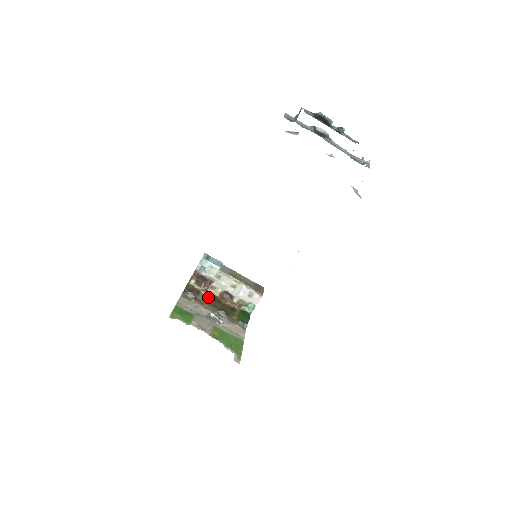
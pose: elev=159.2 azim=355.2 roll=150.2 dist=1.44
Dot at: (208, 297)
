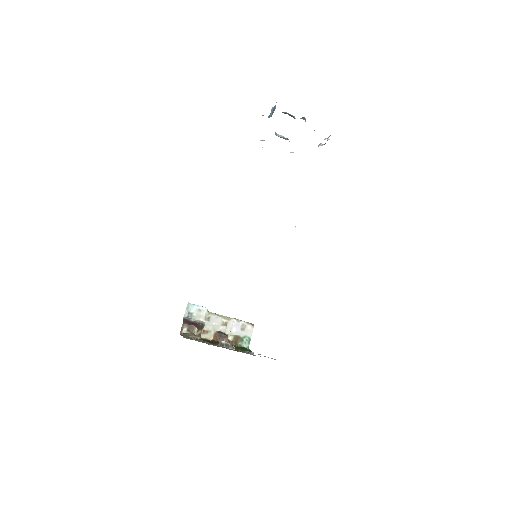
Dot at: occluded
